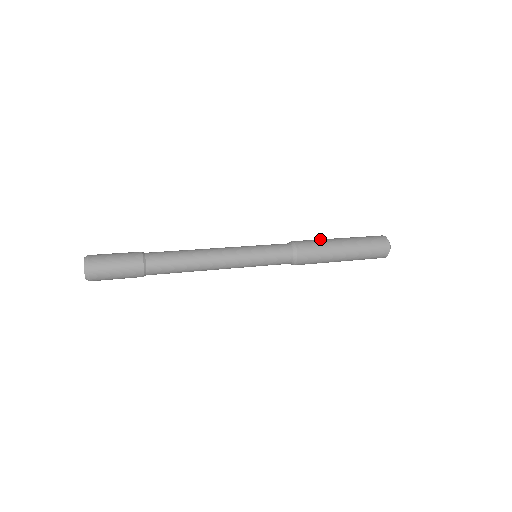
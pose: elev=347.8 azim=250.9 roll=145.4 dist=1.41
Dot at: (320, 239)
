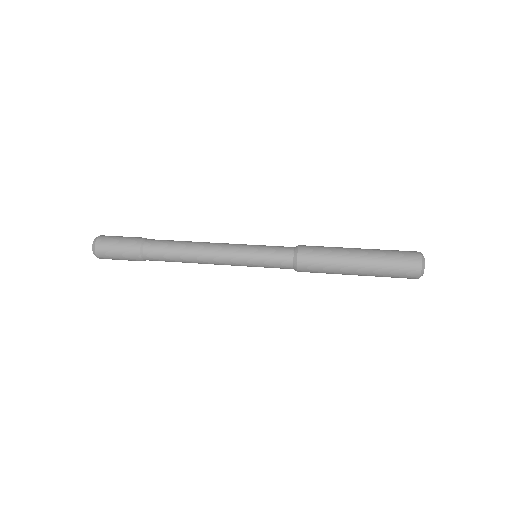
Dot at: (333, 254)
